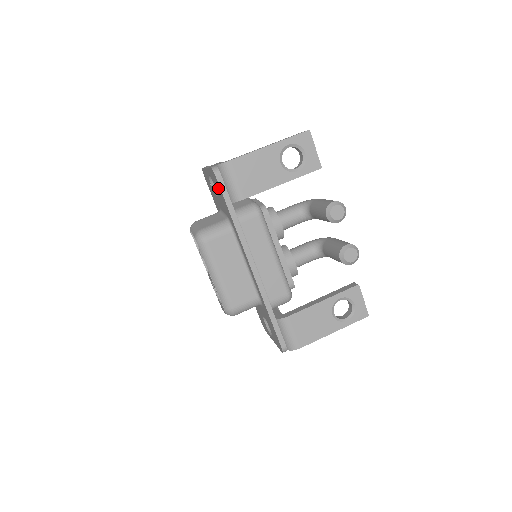
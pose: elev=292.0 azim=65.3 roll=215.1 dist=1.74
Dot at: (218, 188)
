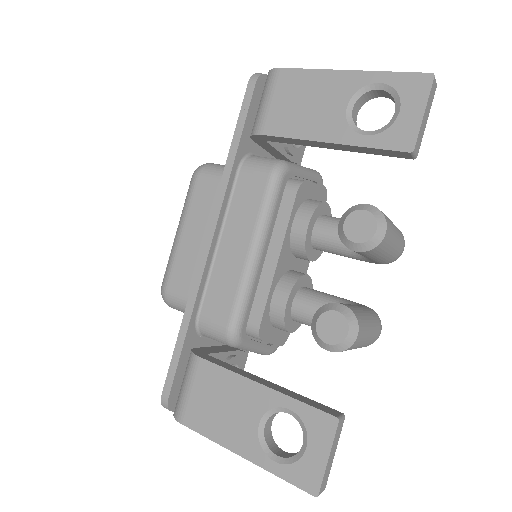
Dot at: occluded
